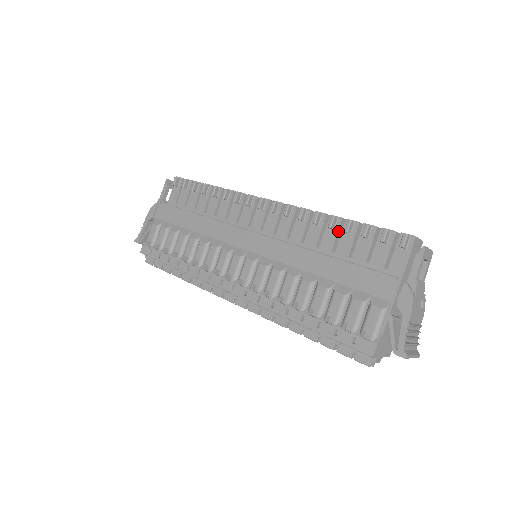
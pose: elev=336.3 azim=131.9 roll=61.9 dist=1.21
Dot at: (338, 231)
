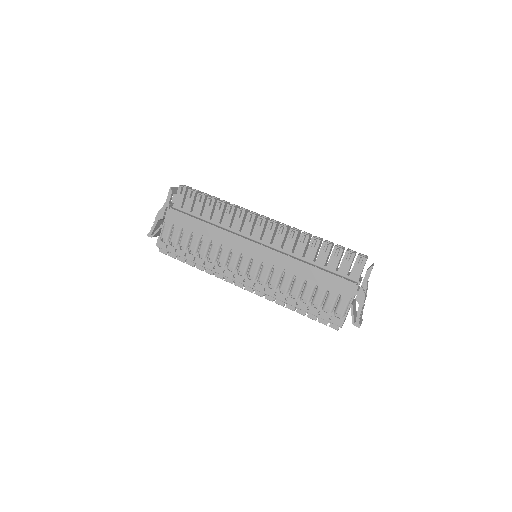
Dot at: (318, 248)
